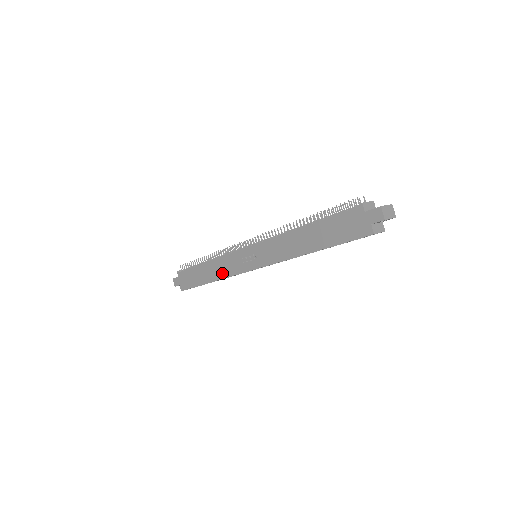
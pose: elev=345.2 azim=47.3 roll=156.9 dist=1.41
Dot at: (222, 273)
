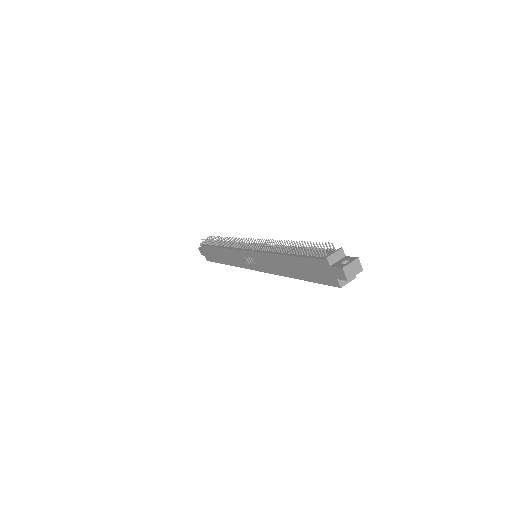
Dot at: (232, 262)
